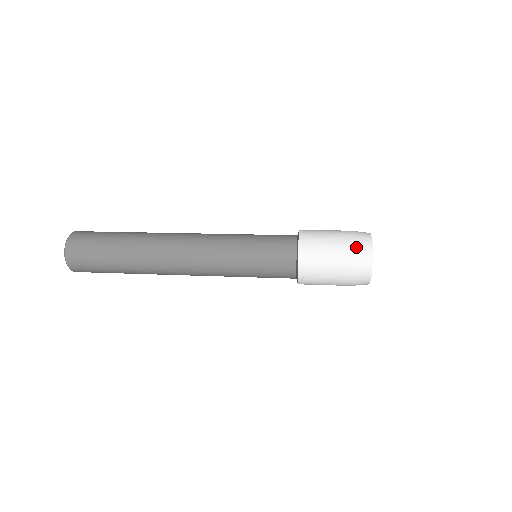
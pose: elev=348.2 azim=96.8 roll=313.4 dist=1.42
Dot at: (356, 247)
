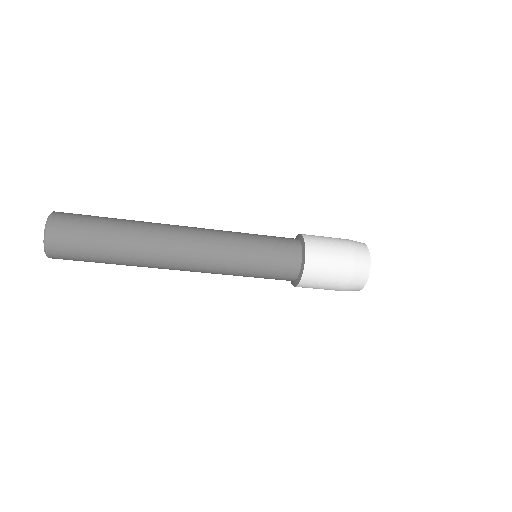
Dot at: occluded
